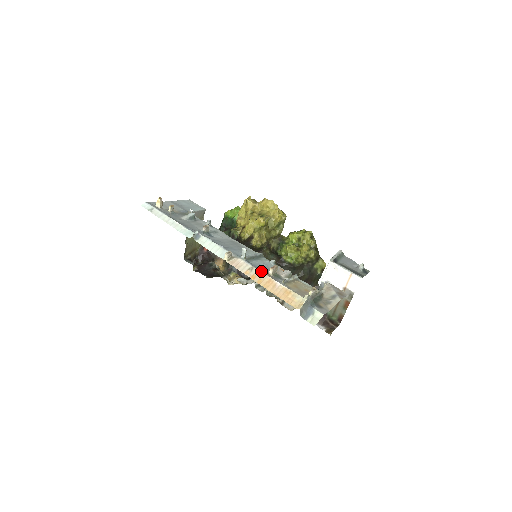
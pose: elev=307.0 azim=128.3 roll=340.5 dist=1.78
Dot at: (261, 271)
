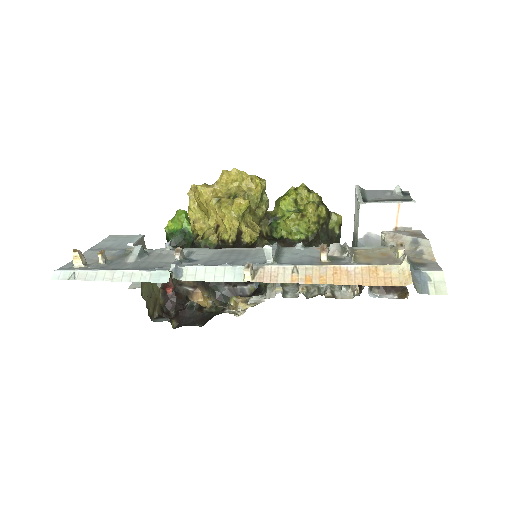
Dot at: (311, 265)
